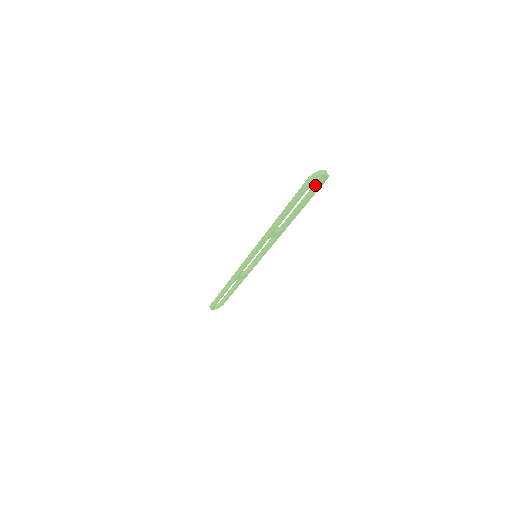
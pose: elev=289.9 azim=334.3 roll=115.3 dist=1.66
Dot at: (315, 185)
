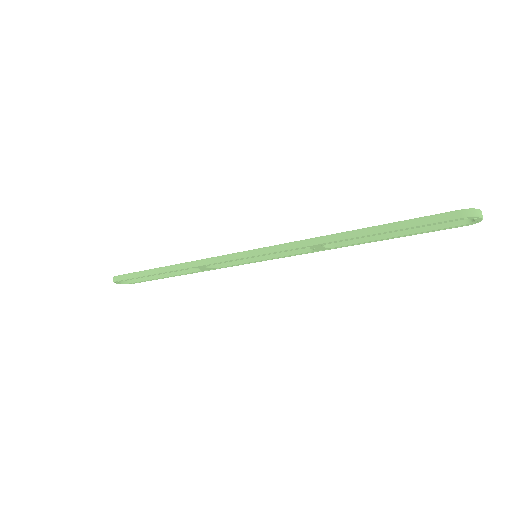
Dot at: occluded
